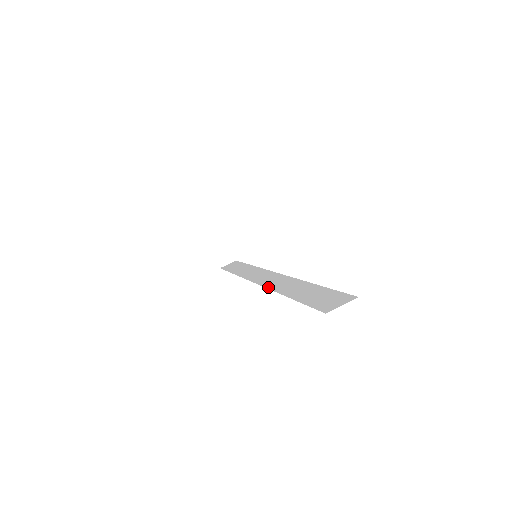
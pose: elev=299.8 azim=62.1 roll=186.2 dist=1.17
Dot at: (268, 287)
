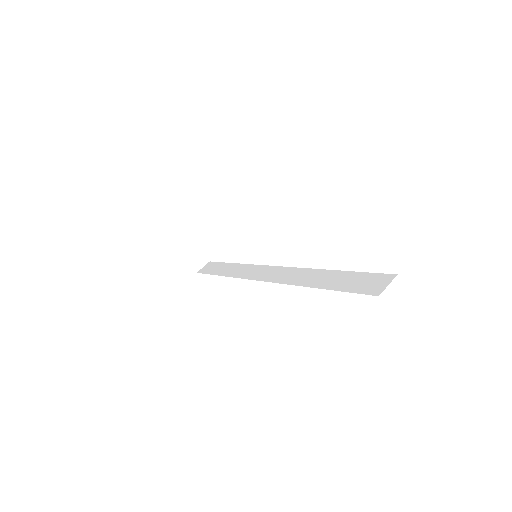
Dot at: (283, 282)
